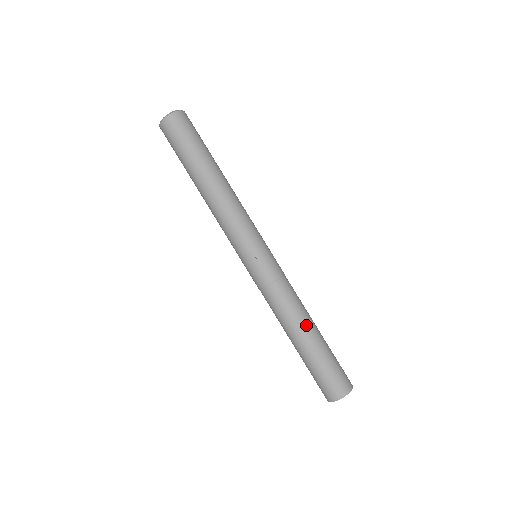
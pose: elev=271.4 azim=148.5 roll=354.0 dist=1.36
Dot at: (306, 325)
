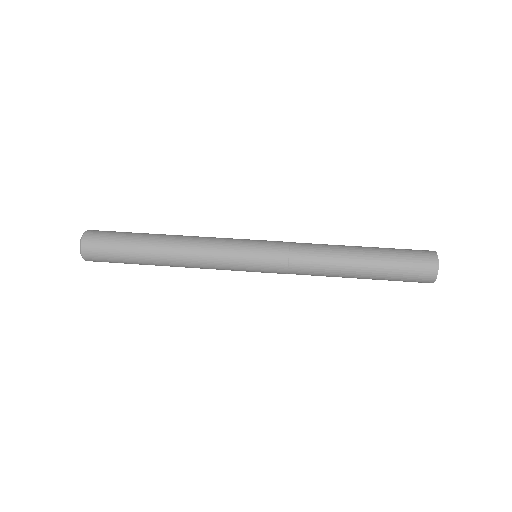
Dot at: occluded
